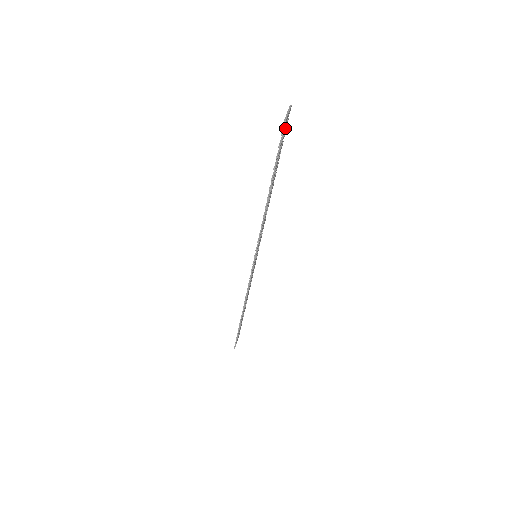
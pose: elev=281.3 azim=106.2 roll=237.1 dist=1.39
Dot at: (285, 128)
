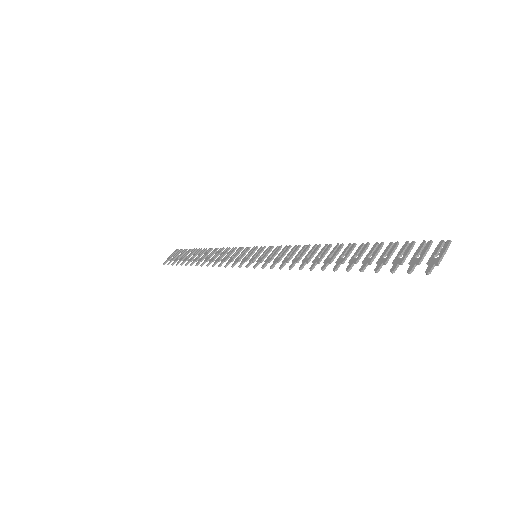
Dot at: (418, 255)
